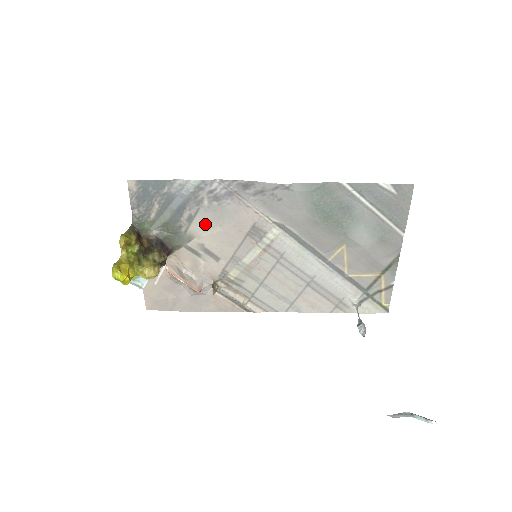
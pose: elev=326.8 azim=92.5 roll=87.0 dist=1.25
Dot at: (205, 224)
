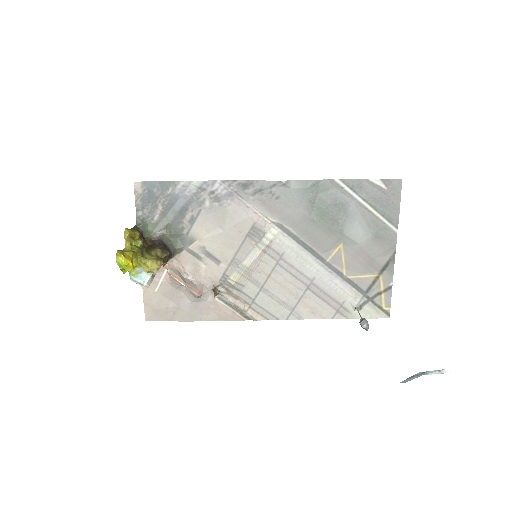
Dot at: (206, 226)
